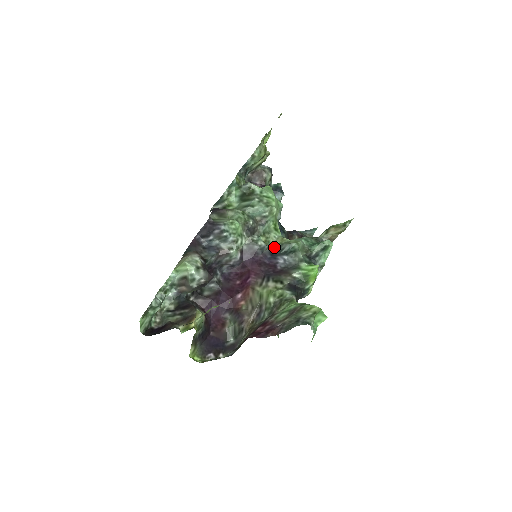
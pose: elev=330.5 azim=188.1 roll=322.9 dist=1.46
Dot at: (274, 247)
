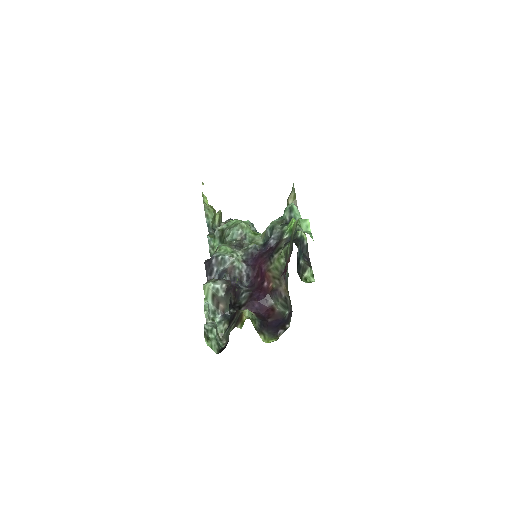
Dot at: (263, 242)
